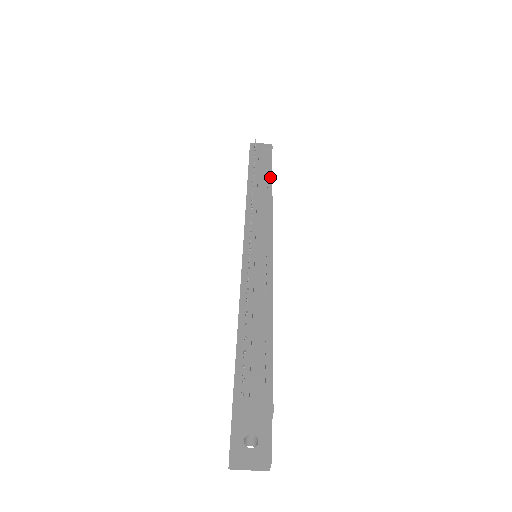
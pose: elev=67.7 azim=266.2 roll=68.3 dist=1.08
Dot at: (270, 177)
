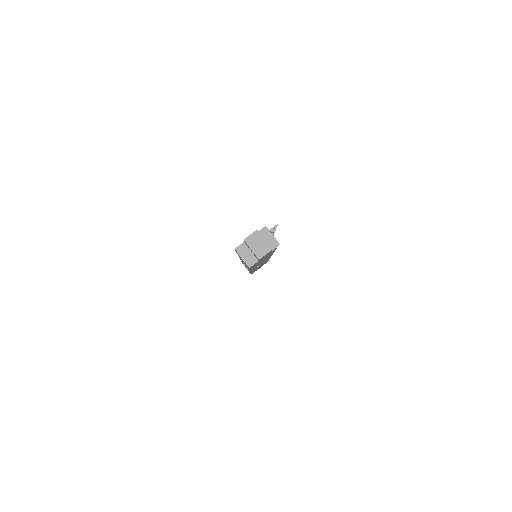
Dot at: occluded
